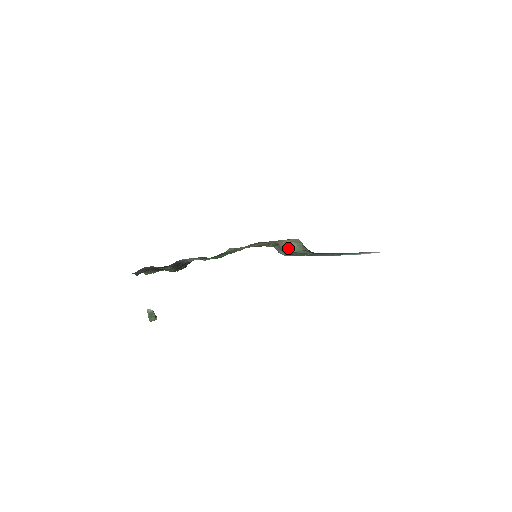
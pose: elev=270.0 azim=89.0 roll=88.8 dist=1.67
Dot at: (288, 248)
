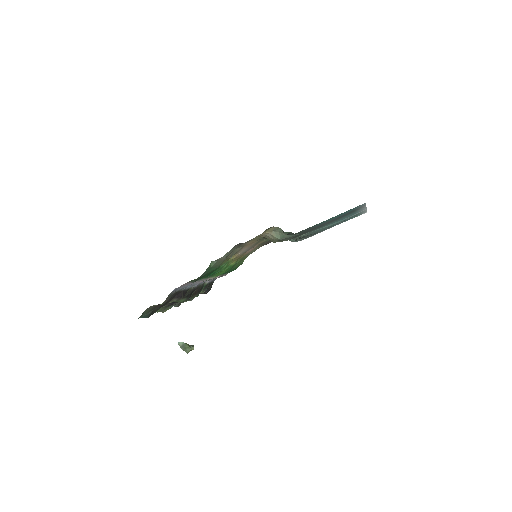
Dot at: (273, 238)
